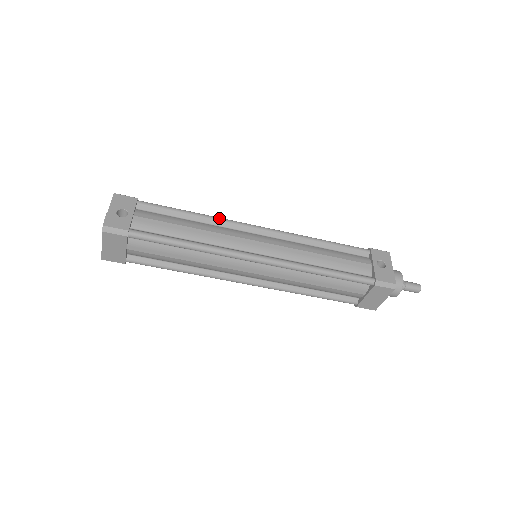
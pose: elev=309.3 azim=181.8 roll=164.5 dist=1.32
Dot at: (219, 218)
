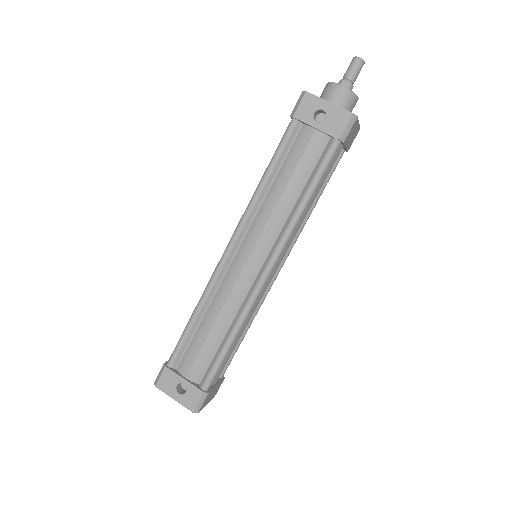
Dot at: (206, 291)
